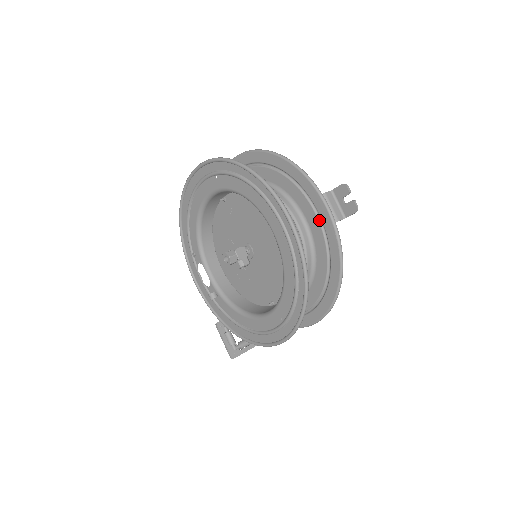
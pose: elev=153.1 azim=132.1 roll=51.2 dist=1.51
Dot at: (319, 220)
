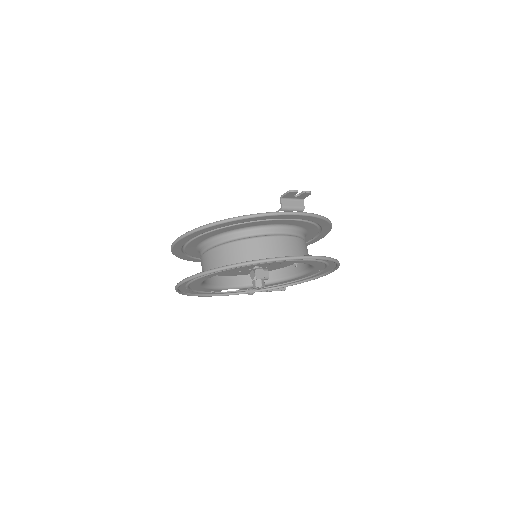
Dot at: (293, 220)
